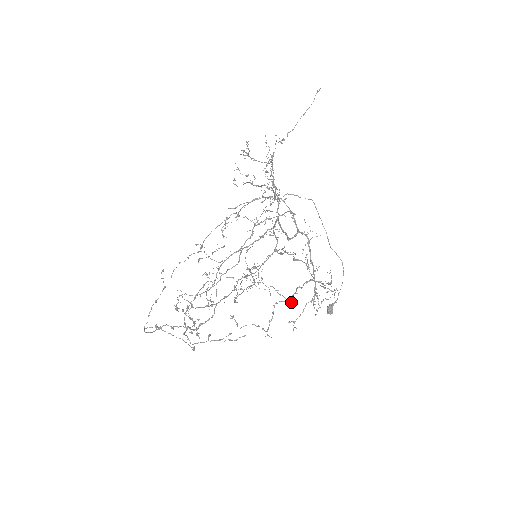
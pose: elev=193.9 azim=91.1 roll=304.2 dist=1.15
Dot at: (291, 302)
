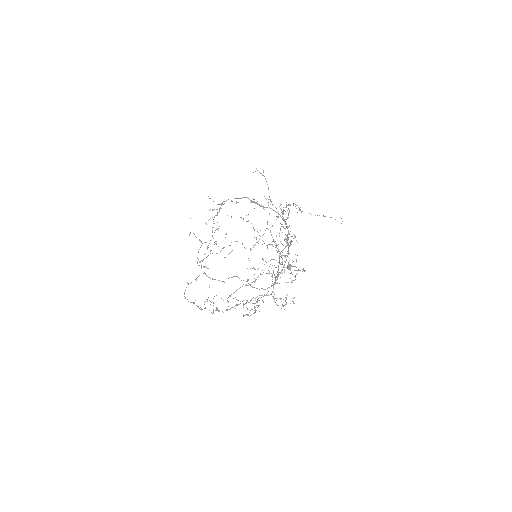
Dot at: (267, 246)
